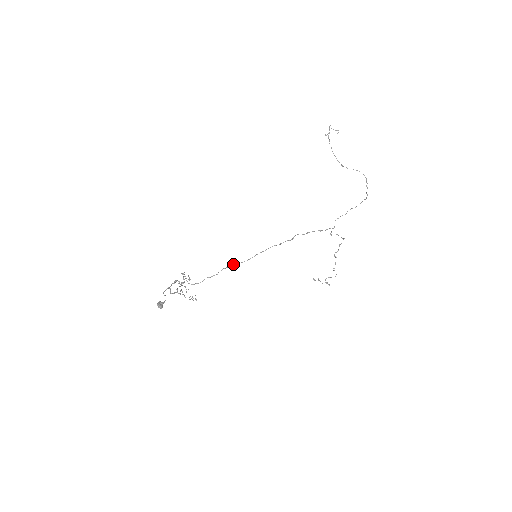
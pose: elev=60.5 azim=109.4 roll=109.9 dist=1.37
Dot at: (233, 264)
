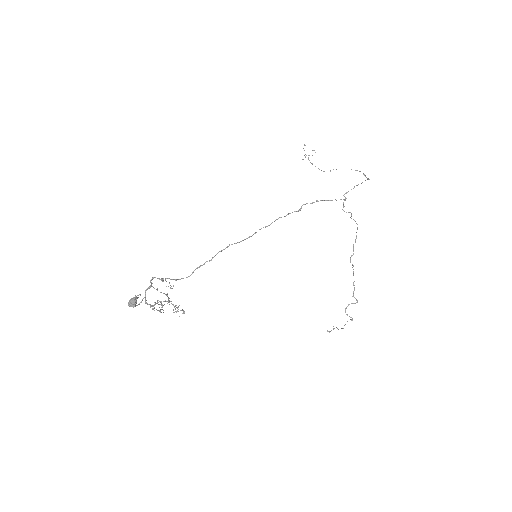
Dot at: occluded
